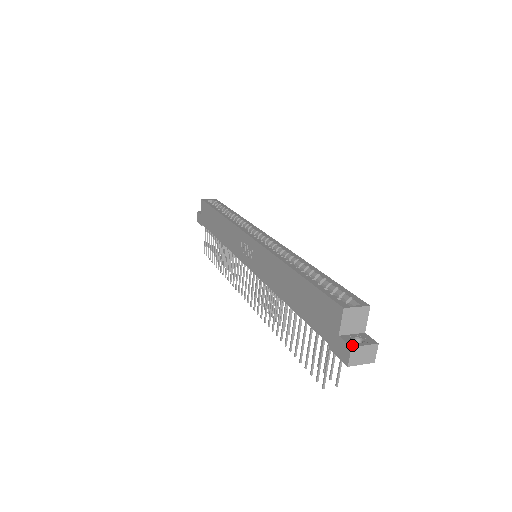
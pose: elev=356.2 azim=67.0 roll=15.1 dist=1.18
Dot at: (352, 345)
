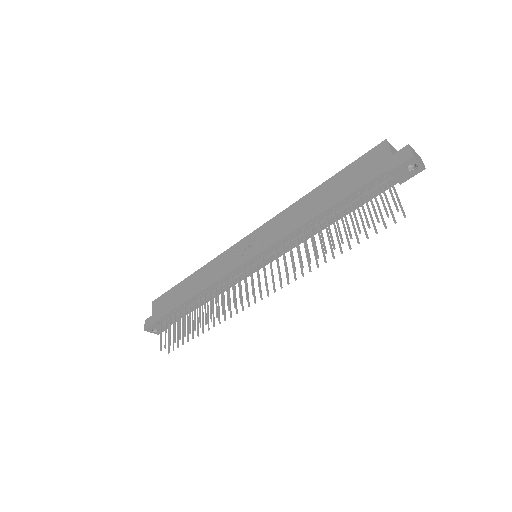
Dot at: (407, 146)
